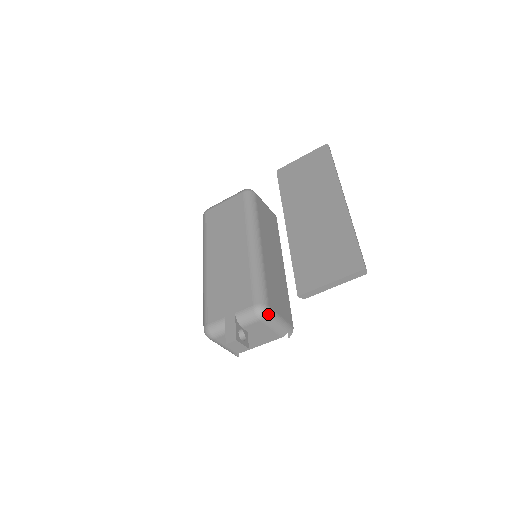
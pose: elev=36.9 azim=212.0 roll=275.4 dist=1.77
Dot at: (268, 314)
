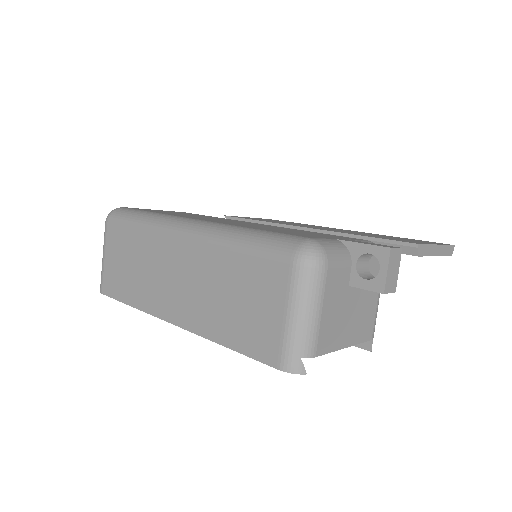
Dot at: occluded
